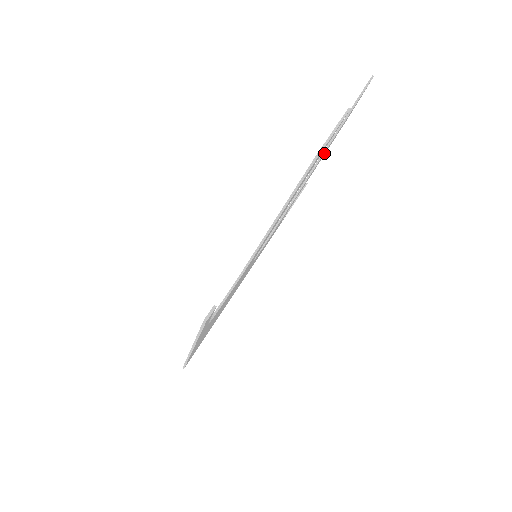
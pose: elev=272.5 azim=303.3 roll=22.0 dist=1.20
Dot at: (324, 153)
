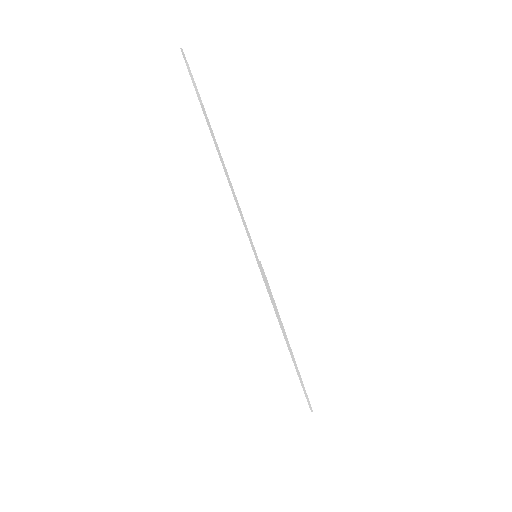
Dot at: occluded
